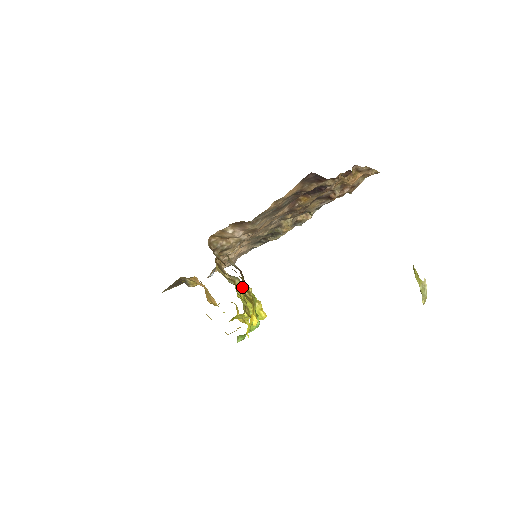
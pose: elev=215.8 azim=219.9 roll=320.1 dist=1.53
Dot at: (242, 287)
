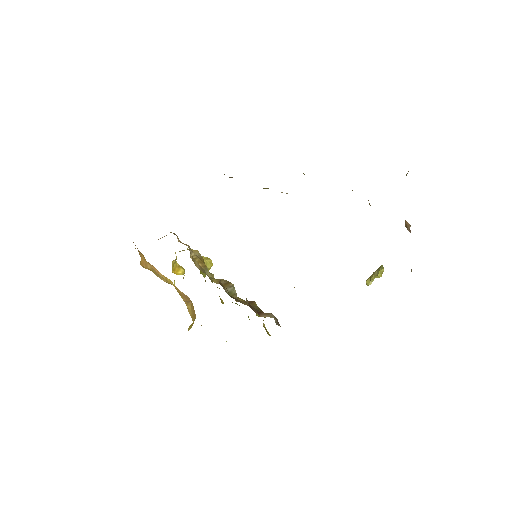
Dot at: (201, 256)
